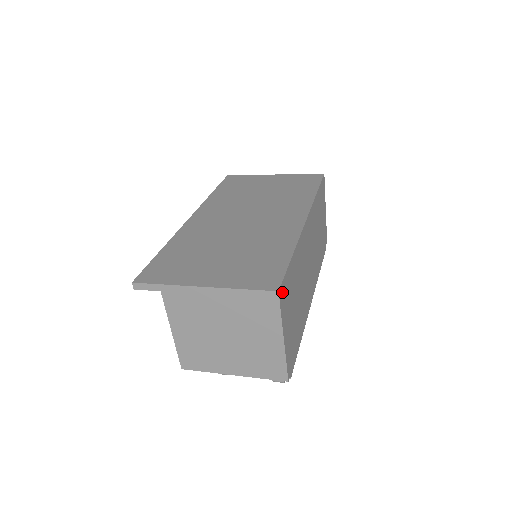
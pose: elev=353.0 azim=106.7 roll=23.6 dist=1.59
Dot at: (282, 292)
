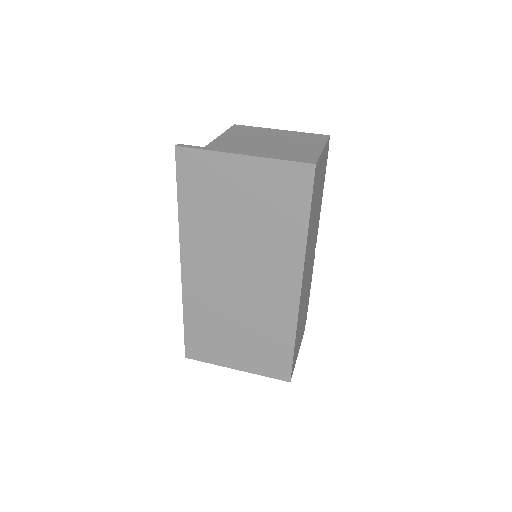
Dot at: (292, 371)
